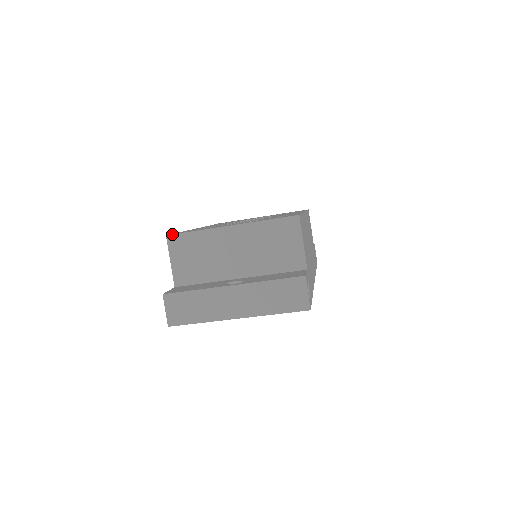
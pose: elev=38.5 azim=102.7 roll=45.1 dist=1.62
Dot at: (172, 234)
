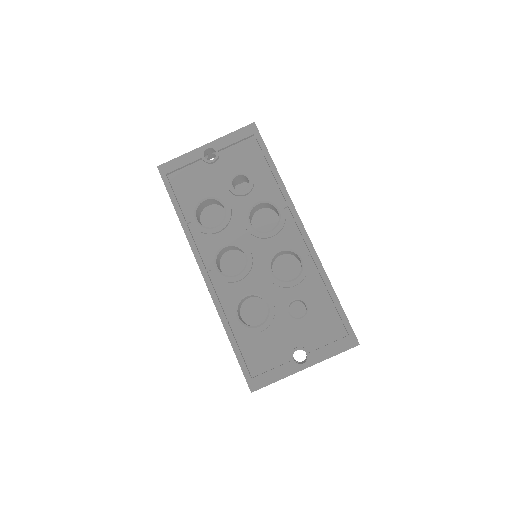
Dot at: occluded
